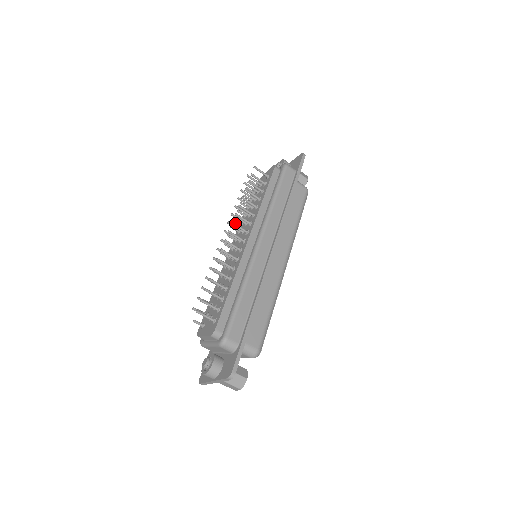
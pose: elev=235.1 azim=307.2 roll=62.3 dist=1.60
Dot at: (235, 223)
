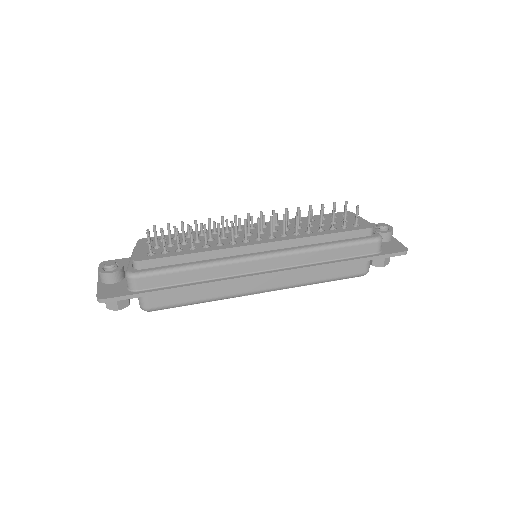
Dot at: occluded
